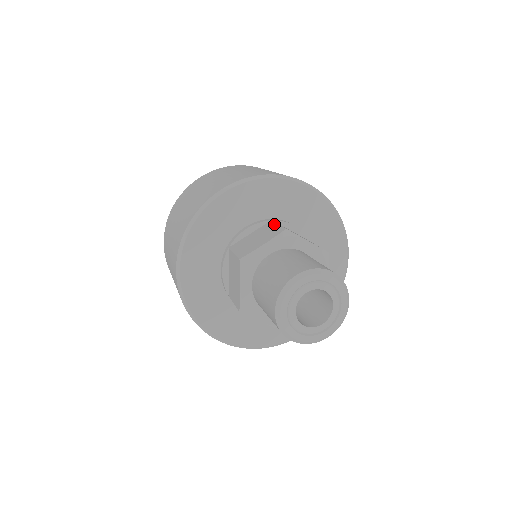
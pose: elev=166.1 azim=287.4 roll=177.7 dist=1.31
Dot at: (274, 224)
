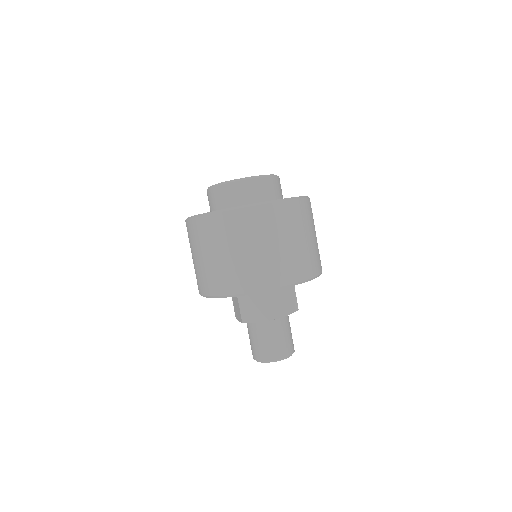
Dot at: (271, 302)
